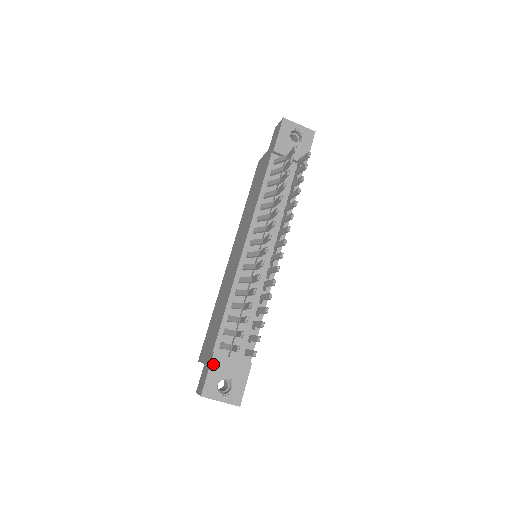
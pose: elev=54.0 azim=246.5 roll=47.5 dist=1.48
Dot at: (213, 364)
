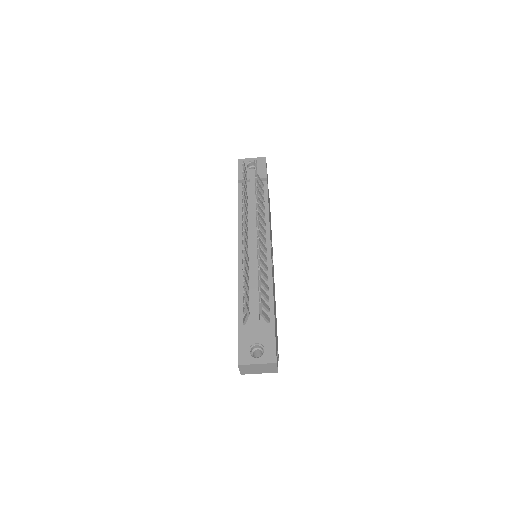
Dot at: (240, 337)
